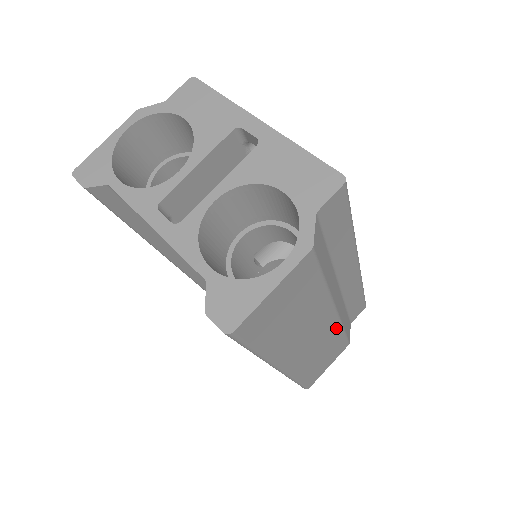
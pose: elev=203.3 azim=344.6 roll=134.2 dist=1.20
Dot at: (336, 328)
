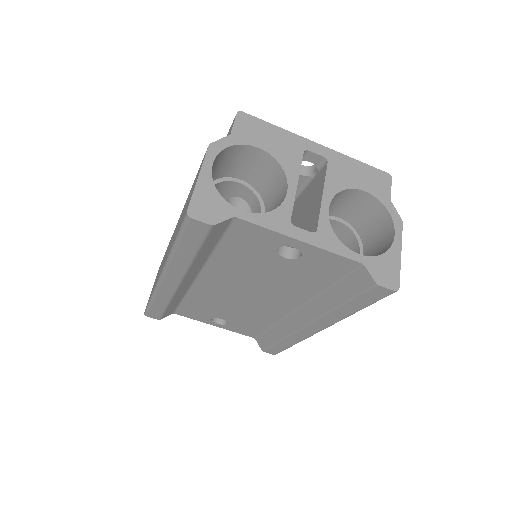
Dot at: occluded
